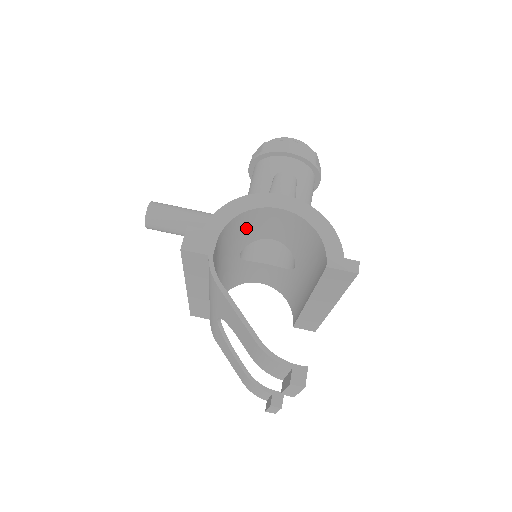
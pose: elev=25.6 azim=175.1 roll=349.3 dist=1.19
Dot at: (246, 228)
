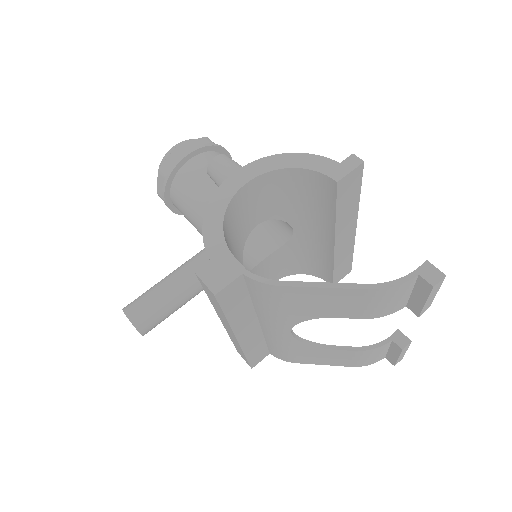
Dot at: (233, 233)
